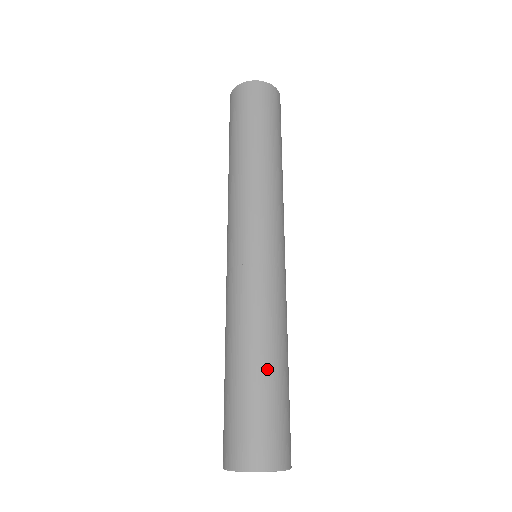
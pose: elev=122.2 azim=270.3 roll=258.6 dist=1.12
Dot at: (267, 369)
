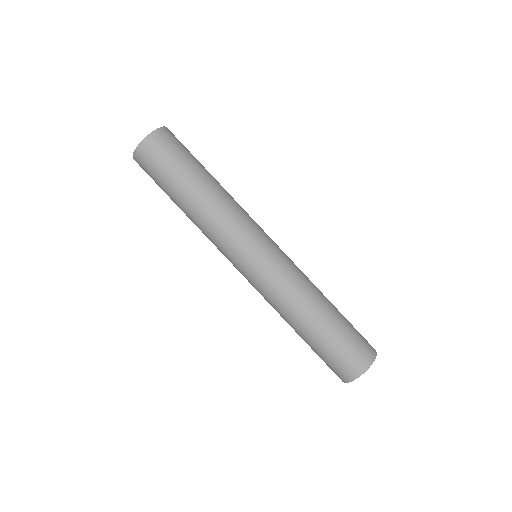
Dot at: (325, 320)
